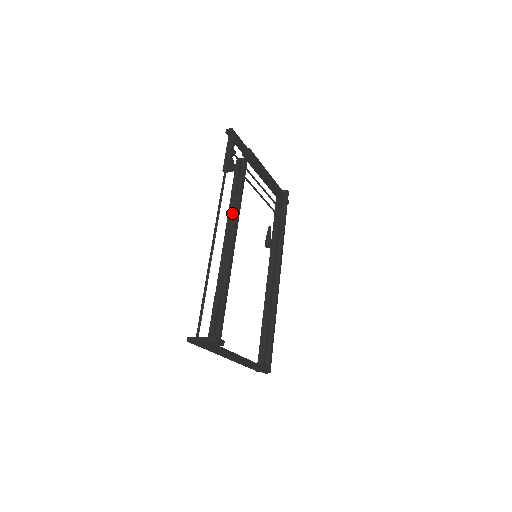
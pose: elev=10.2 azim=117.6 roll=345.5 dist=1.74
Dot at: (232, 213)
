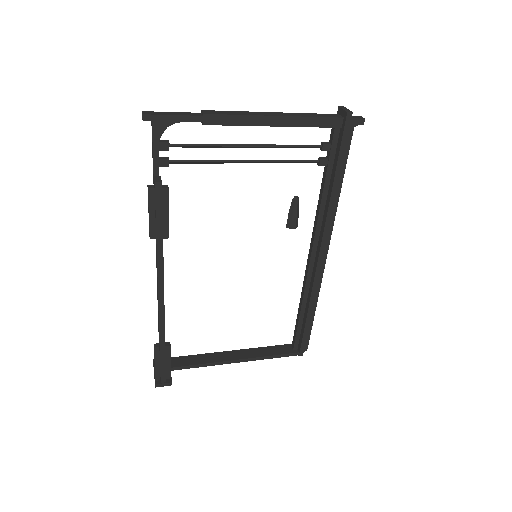
Dot at: (156, 261)
